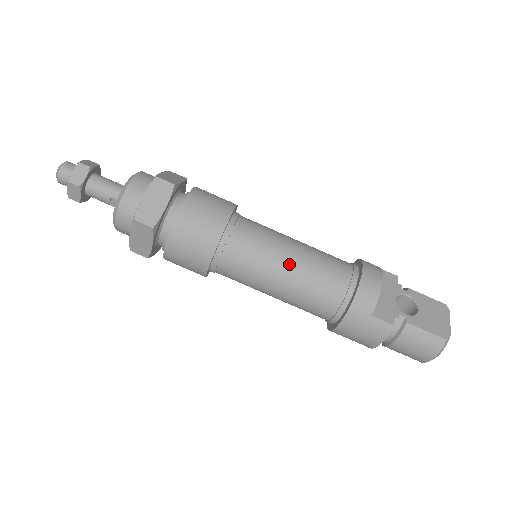
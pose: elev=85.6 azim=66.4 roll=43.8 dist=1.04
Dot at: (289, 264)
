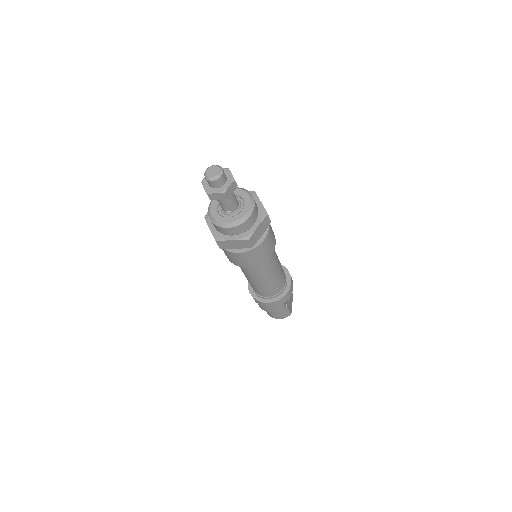
Dot at: (275, 274)
